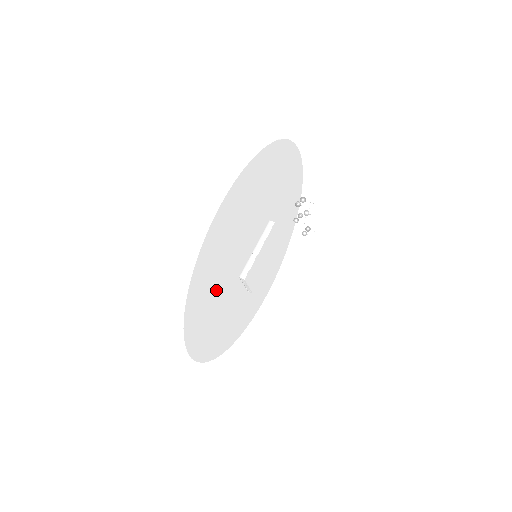
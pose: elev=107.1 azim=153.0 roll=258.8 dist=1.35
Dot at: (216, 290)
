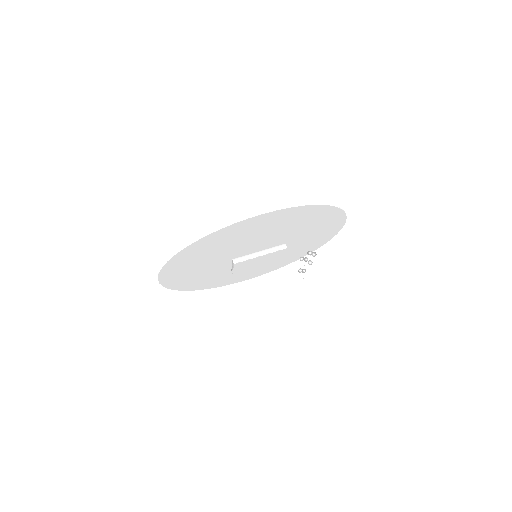
Dot at: (210, 255)
